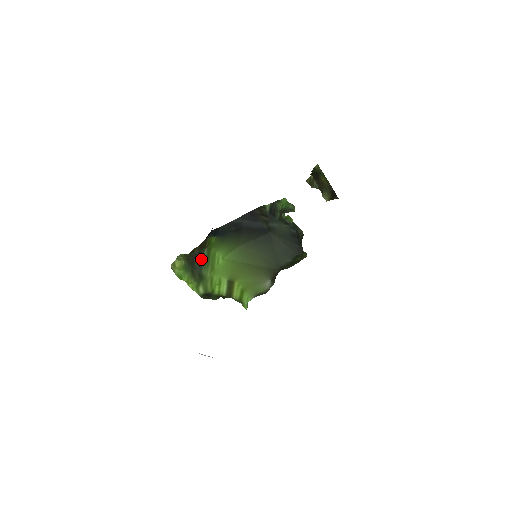
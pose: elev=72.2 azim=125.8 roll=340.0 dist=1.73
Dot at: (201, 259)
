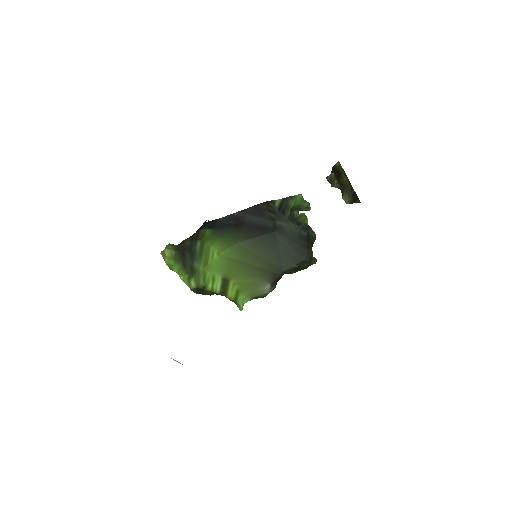
Dot at: (193, 251)
